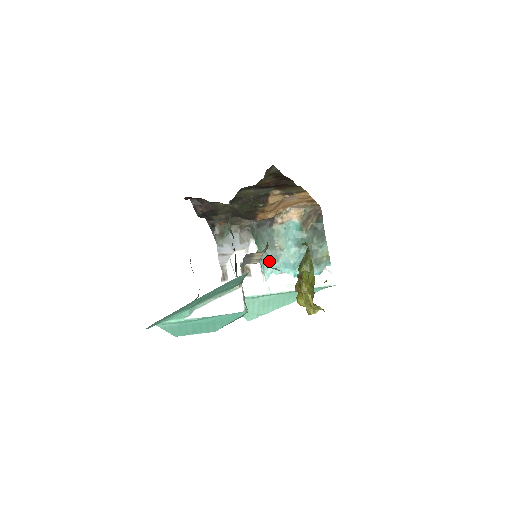
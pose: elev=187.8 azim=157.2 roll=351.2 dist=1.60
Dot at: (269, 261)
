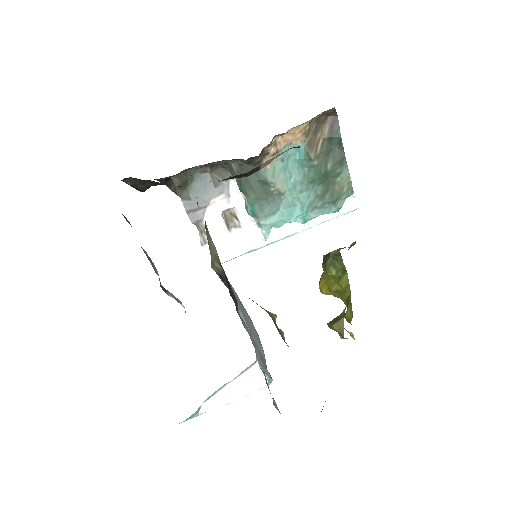
Dot at: (266, 213)
